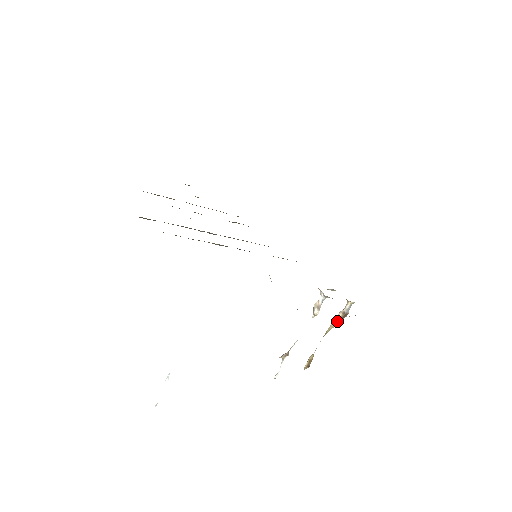
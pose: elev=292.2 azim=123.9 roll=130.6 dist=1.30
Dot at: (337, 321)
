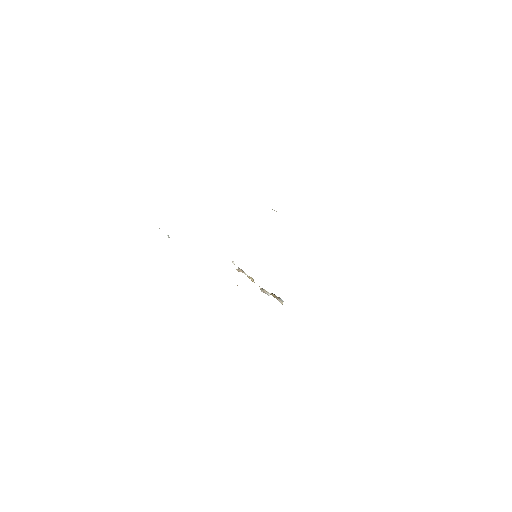
Dot at: (273, 296)
